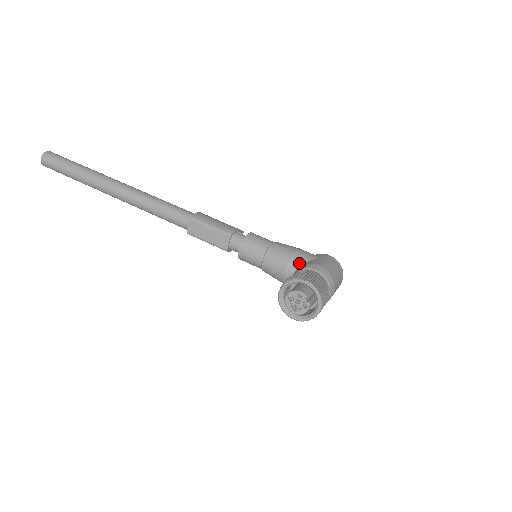
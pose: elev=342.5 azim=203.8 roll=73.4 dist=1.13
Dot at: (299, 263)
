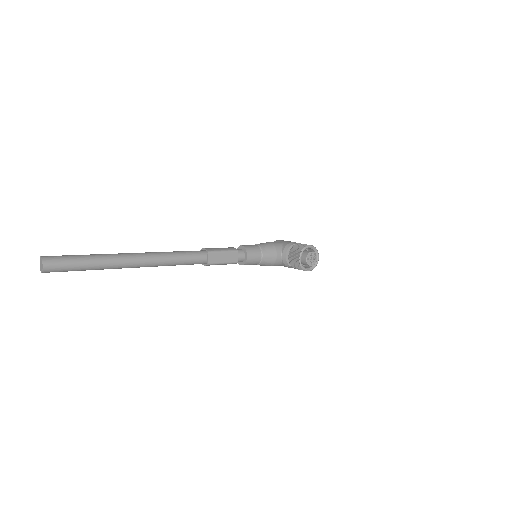
Dot at: (280, 247)
